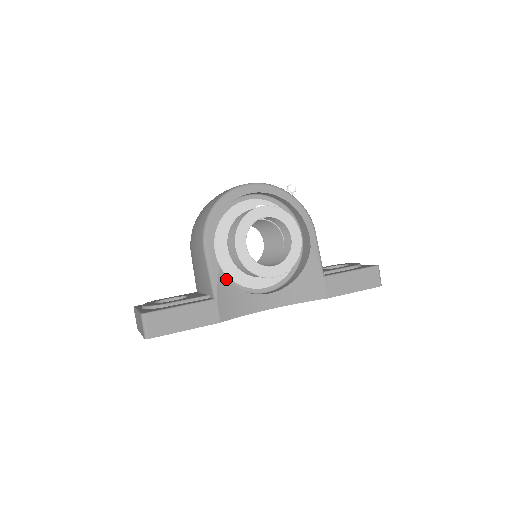
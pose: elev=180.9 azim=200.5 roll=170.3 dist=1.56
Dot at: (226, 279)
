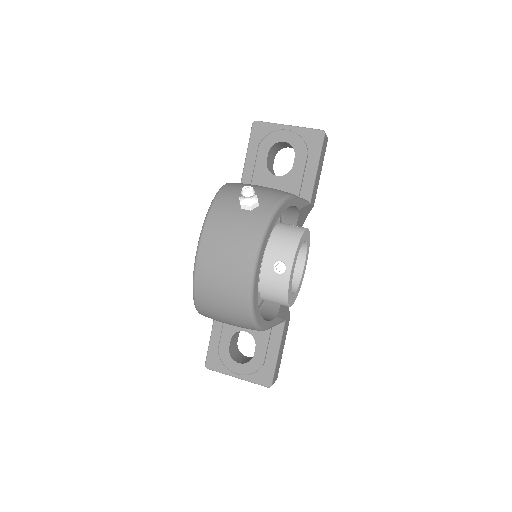
Dot at: (280, 308)
